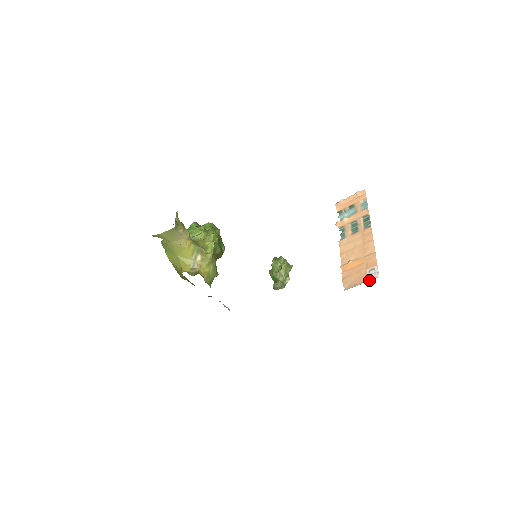
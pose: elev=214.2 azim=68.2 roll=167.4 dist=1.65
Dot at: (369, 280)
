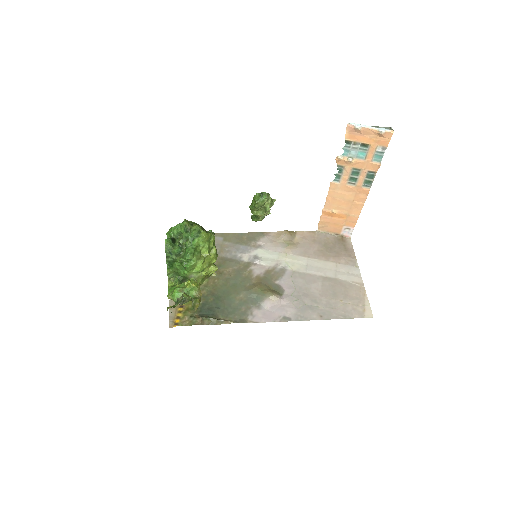
Dot at: (341, 235)
